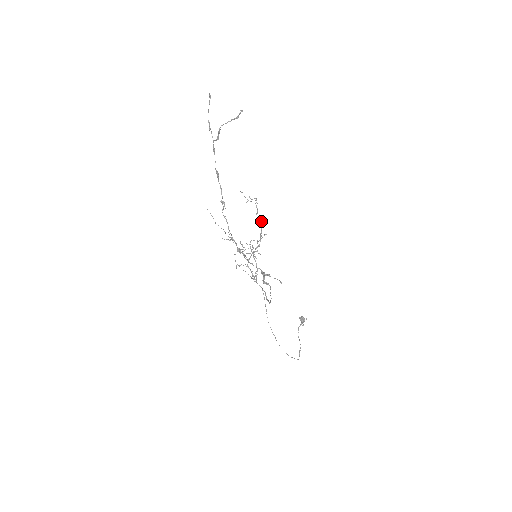
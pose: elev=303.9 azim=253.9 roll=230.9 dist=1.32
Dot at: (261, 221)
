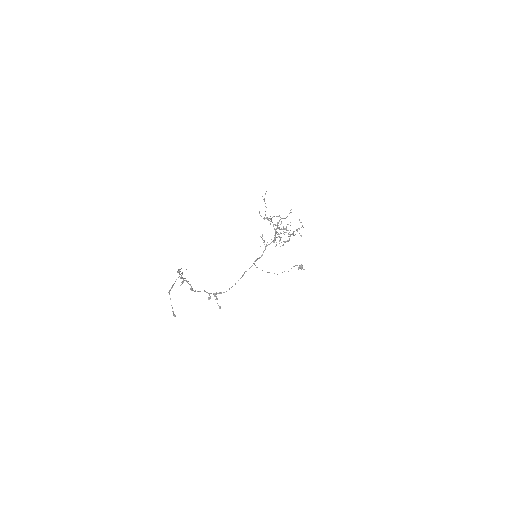
Dot at: occluded
